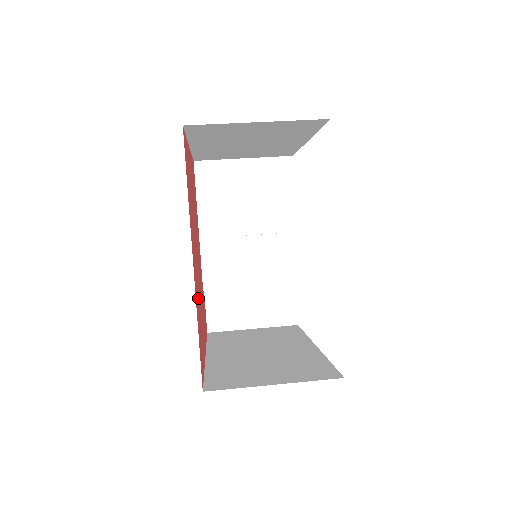
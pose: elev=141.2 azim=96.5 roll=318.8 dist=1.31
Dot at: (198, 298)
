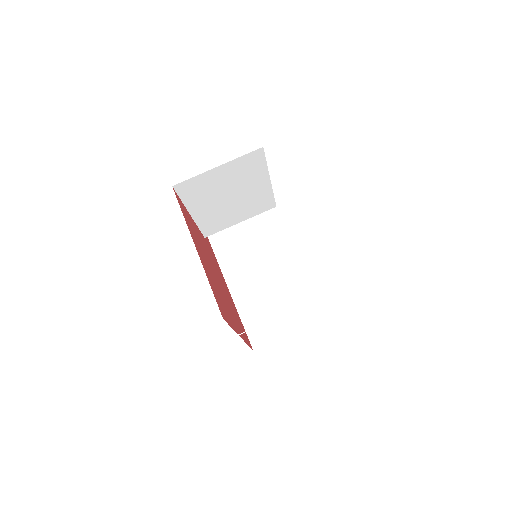
Dot at: occluded
